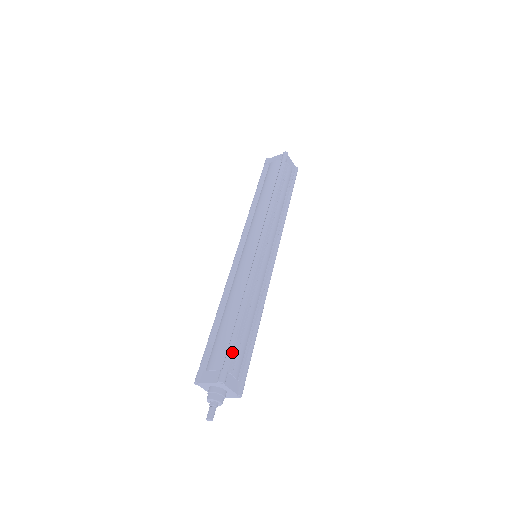
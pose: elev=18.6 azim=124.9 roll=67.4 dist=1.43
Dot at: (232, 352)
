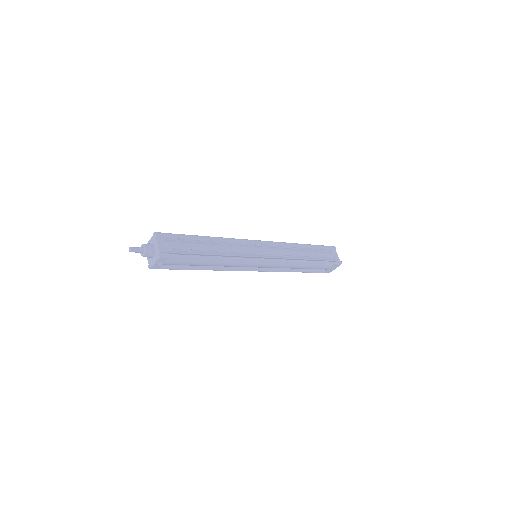
Dot at: (179, 240)
